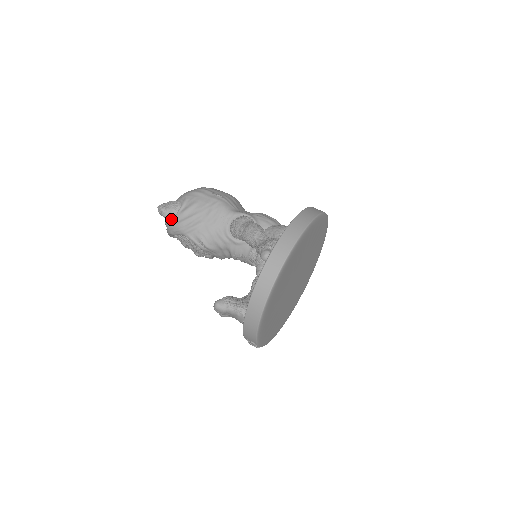
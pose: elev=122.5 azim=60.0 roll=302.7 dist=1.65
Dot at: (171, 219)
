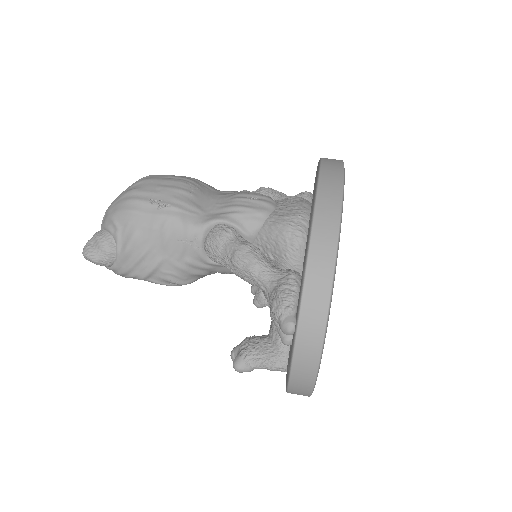
Dot at: (112, 265)
